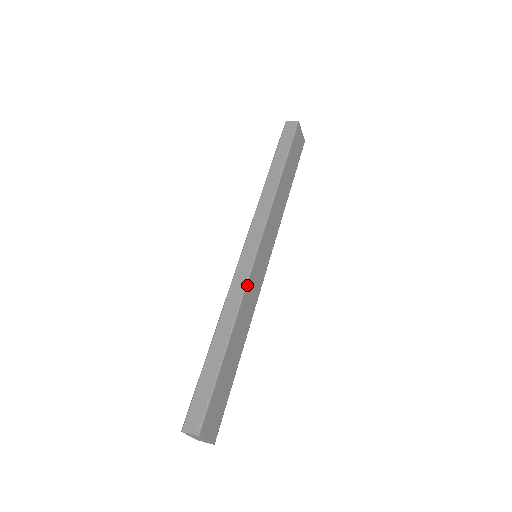
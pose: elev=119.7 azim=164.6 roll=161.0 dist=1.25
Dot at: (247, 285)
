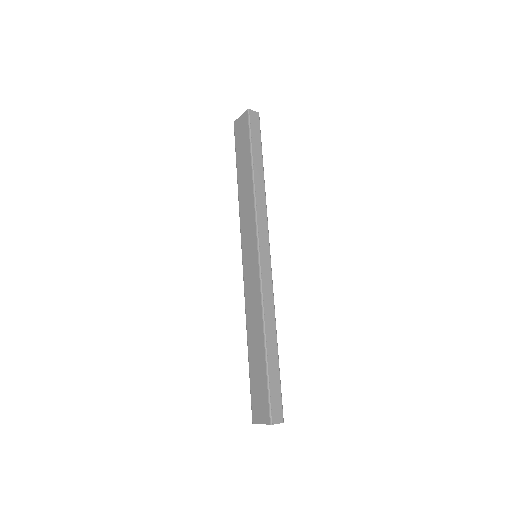
Dot at: (272, 290)
